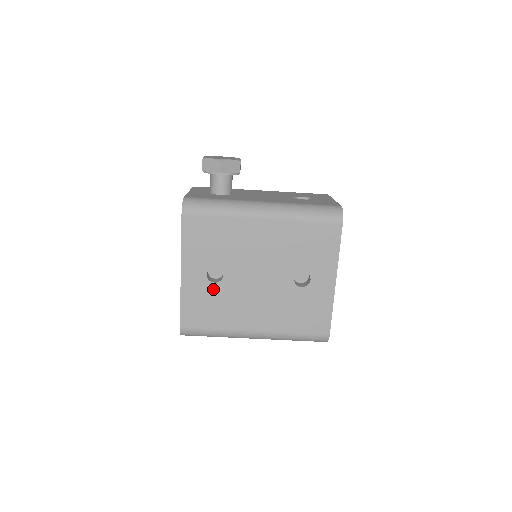
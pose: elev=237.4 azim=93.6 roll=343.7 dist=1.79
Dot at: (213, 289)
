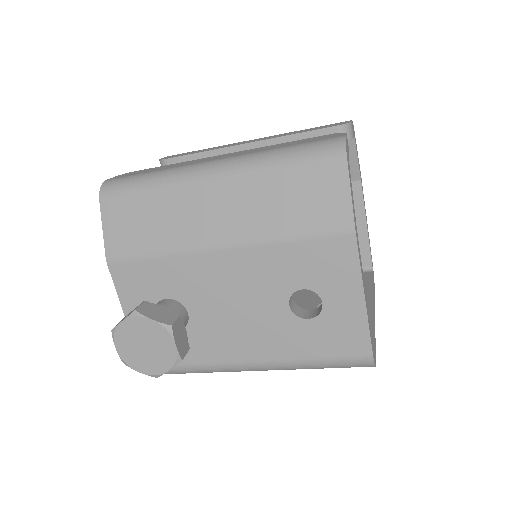
Dot at: occluded
